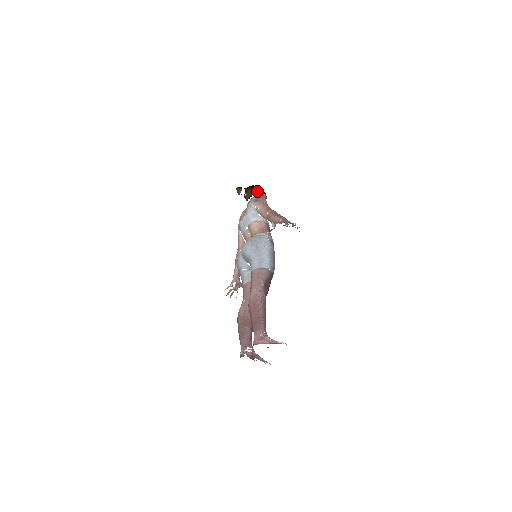
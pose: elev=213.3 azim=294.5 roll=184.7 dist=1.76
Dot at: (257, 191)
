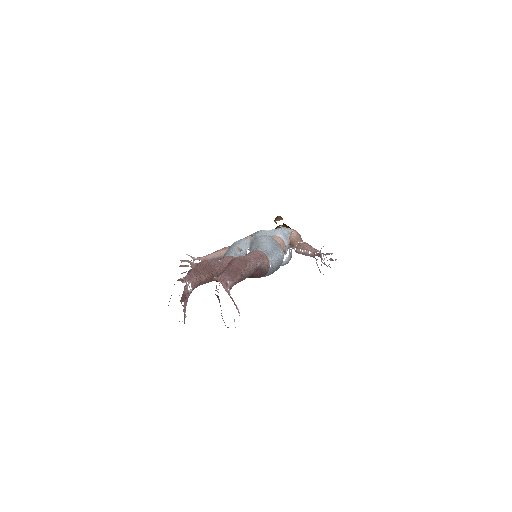
Dot at: occluded
